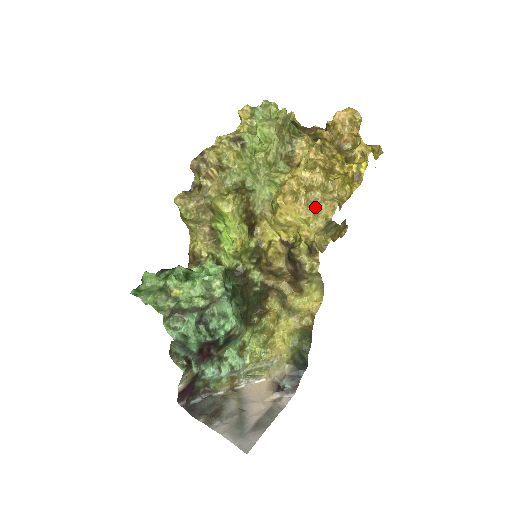
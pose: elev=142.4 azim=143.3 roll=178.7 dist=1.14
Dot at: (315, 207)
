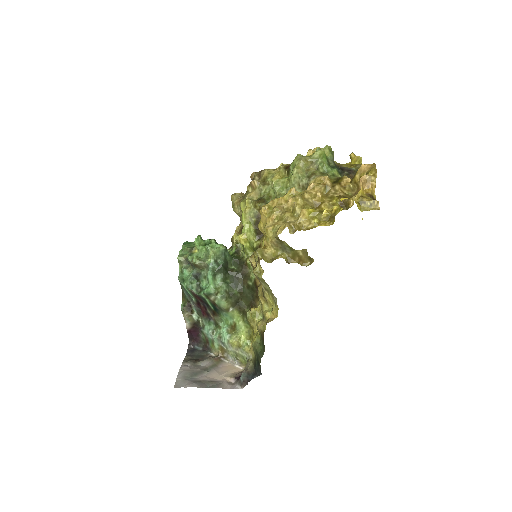
Dot at: (277, 224)
